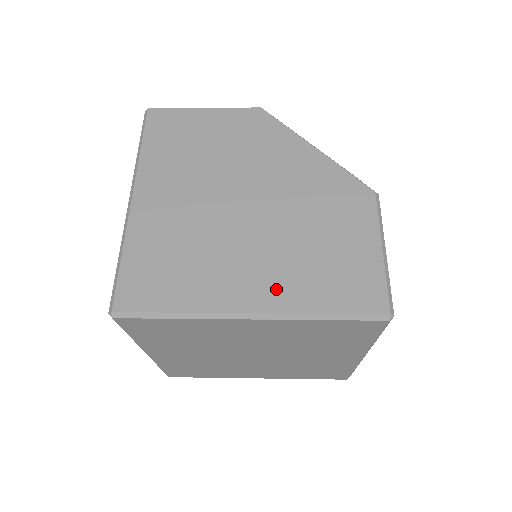
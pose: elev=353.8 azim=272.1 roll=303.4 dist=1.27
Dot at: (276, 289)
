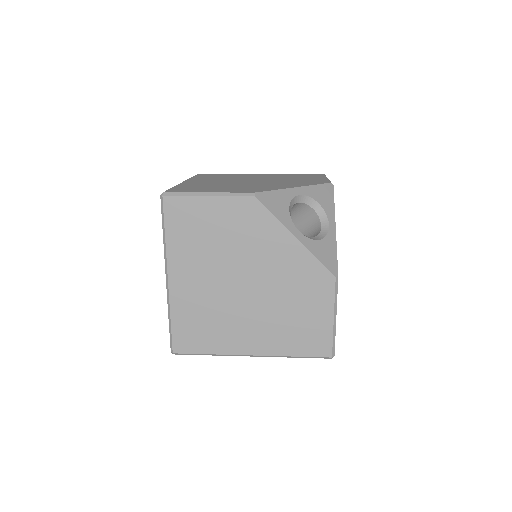
Dot at: (267, 342)
